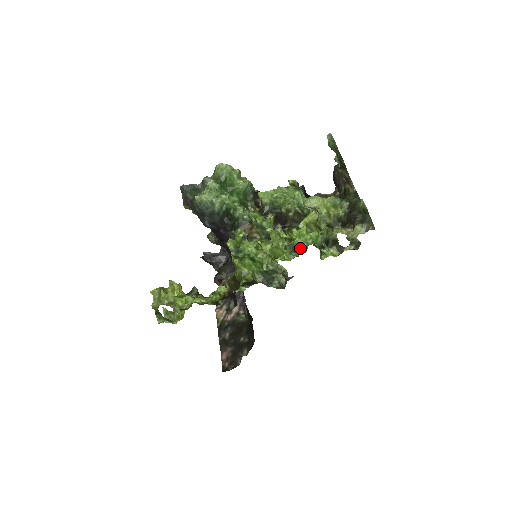
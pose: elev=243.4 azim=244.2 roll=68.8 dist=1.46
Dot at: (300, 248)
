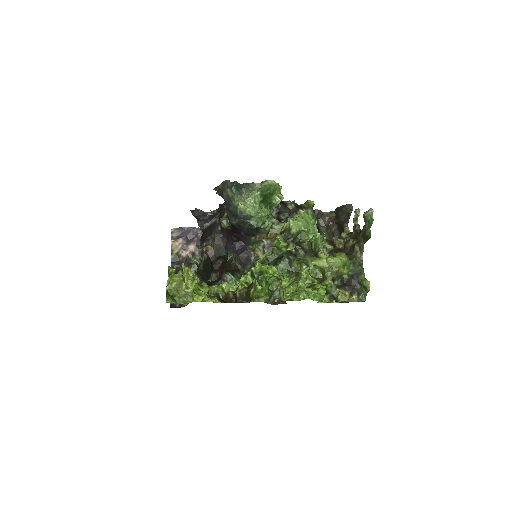
Dot at: occluded
